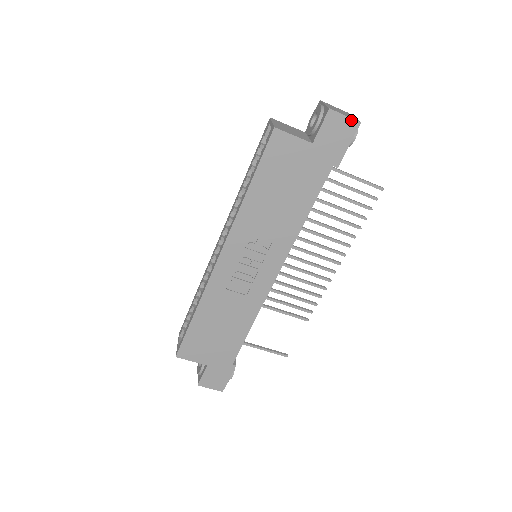
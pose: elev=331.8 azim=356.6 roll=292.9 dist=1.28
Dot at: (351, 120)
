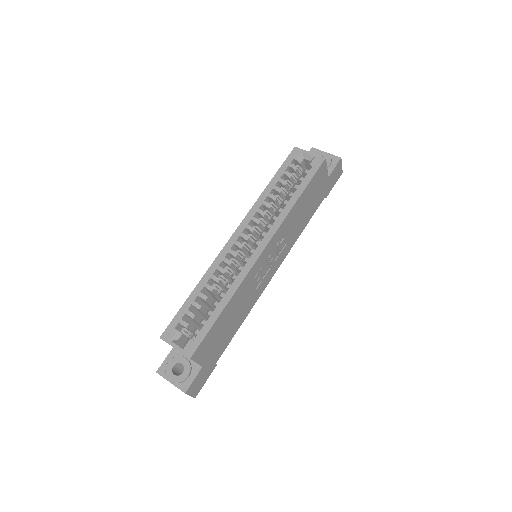
Dot at: occluded
